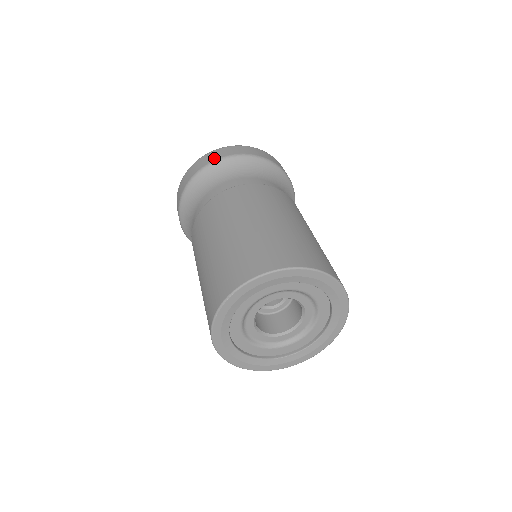
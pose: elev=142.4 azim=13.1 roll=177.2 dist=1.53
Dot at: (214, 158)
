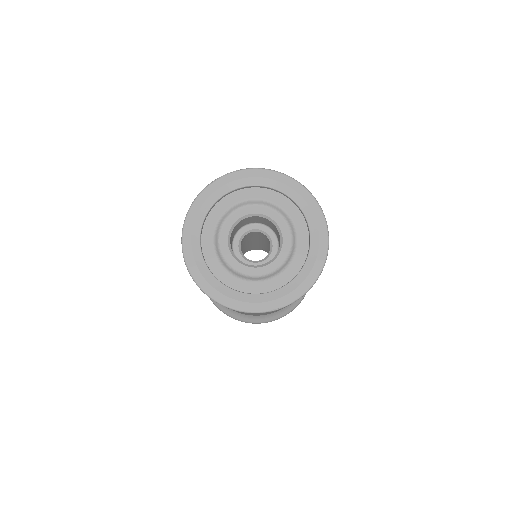
Dot at: occluded
